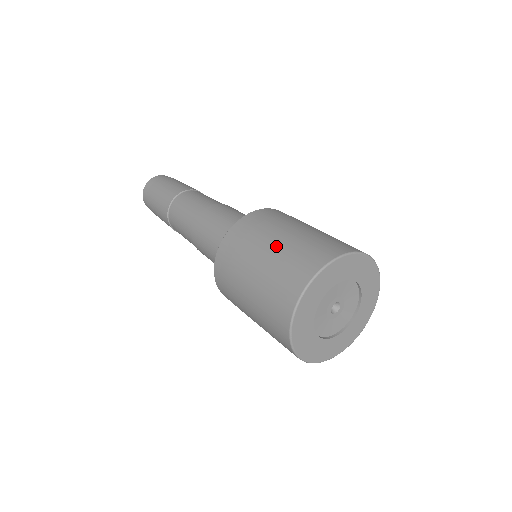
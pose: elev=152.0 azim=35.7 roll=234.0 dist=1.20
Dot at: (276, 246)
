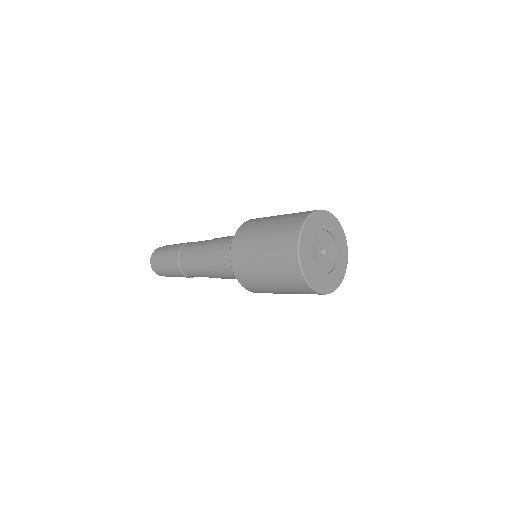
Dot at: (280, 216)
